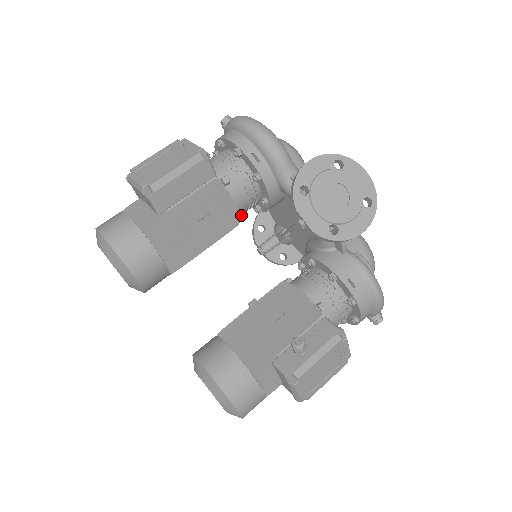
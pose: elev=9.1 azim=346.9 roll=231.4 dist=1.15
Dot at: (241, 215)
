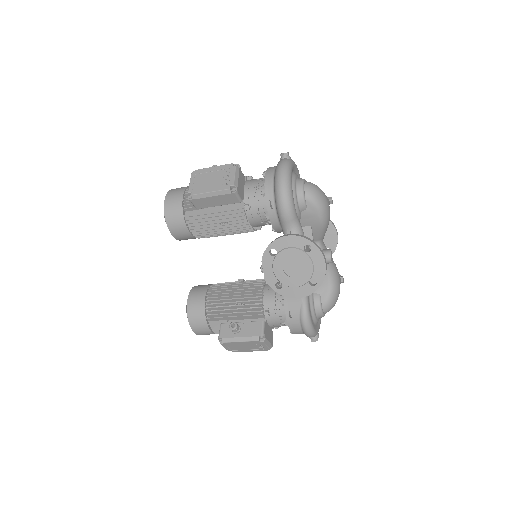
Dot at: (259, 226)
